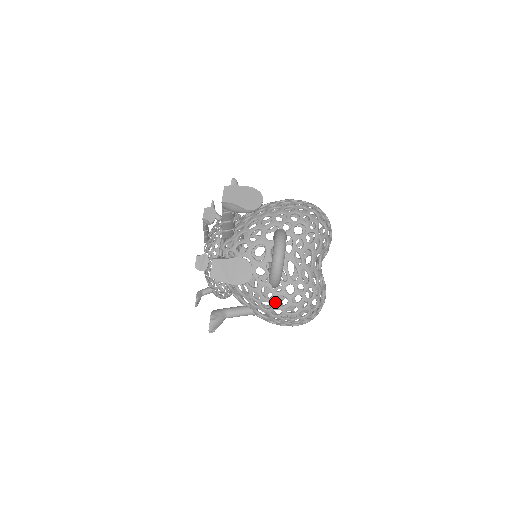
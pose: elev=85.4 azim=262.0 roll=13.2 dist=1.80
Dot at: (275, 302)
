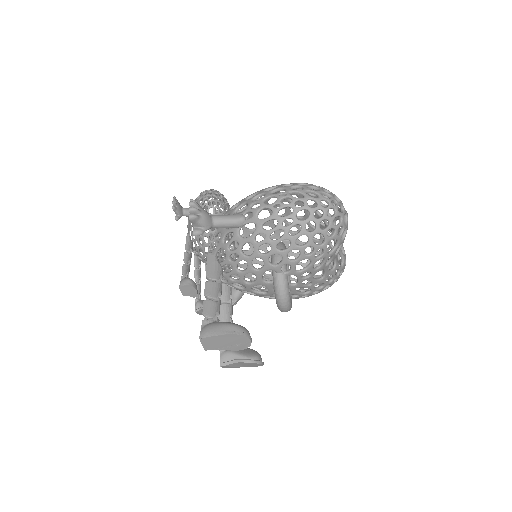
Dot at: occluded
